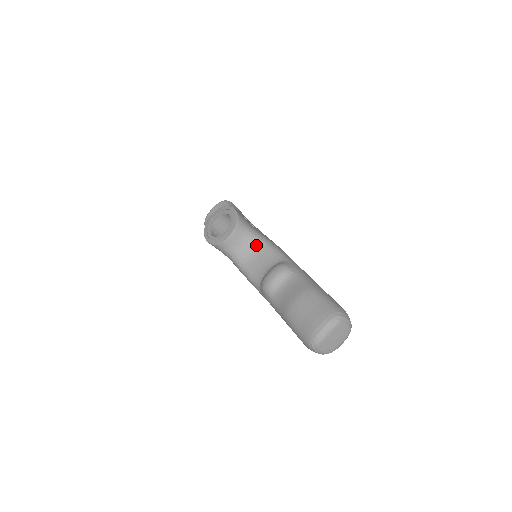
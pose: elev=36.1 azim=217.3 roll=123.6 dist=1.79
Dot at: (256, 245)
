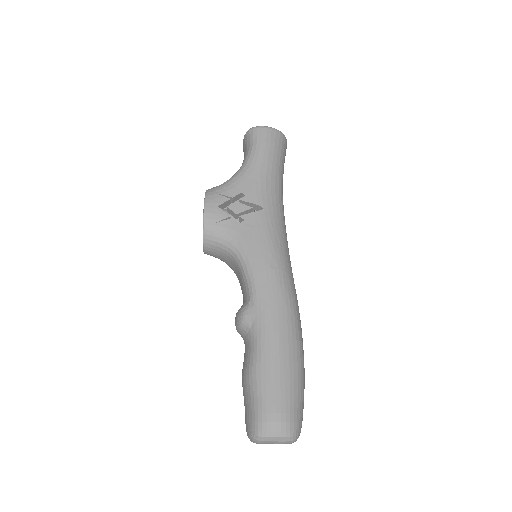
Dot at: (234, 261)
